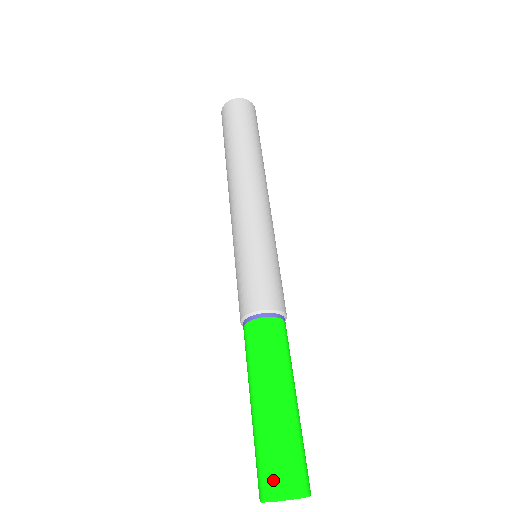
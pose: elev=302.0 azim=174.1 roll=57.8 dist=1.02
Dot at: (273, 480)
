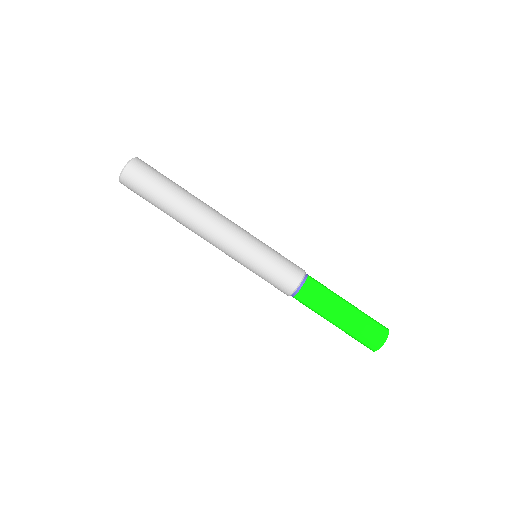
Dot at: (380, 335)
